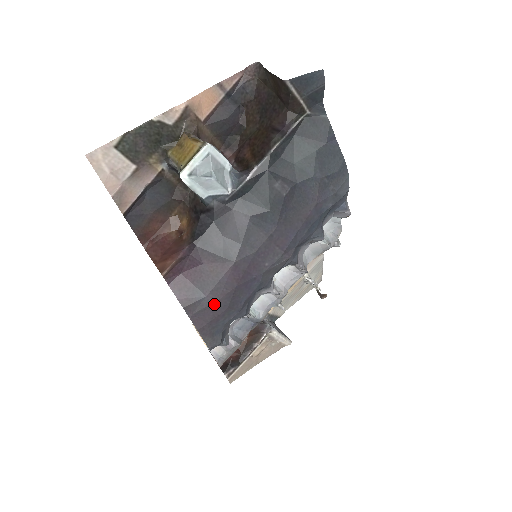
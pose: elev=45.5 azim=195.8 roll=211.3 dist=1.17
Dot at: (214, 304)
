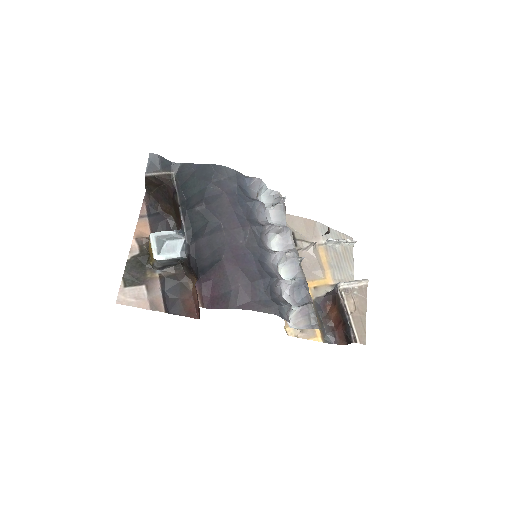
Dot at: (240, 288)
